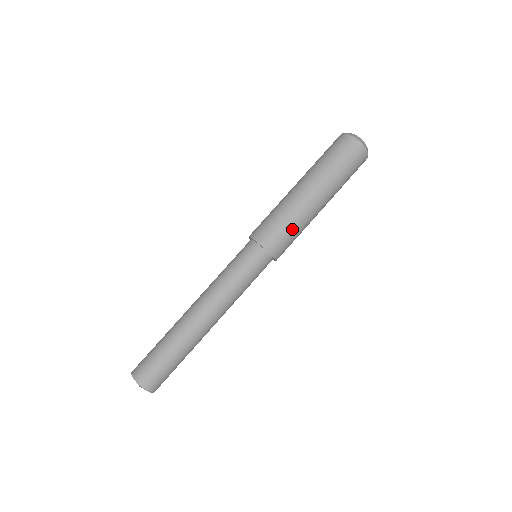
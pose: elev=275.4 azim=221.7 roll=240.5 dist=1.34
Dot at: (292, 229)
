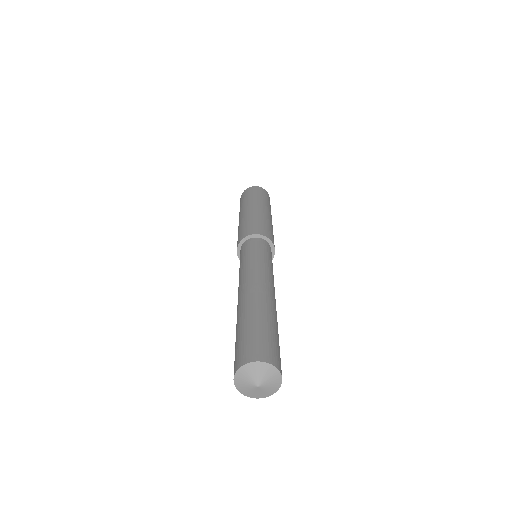
Dot at: (271, 229)
